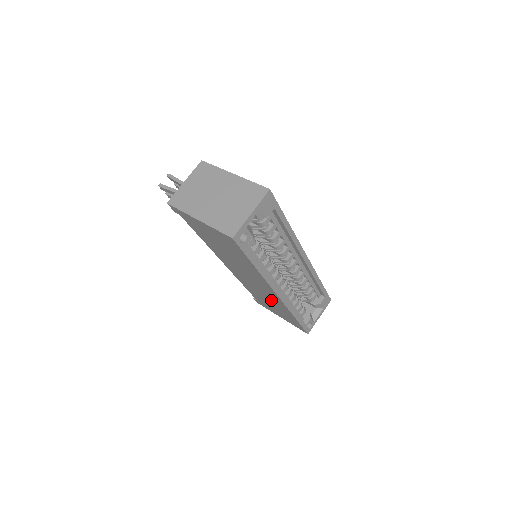
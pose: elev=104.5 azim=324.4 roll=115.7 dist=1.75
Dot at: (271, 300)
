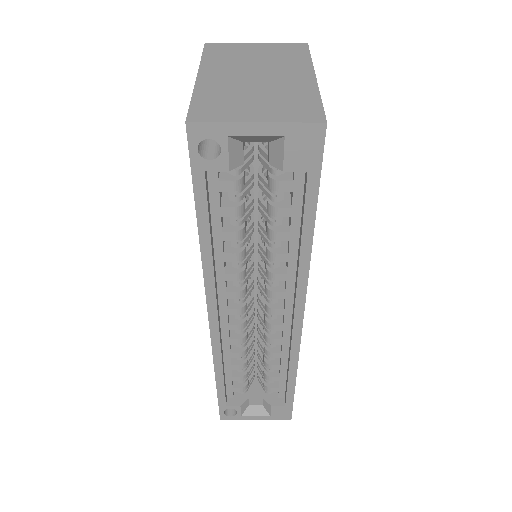
Dot at: occluded
